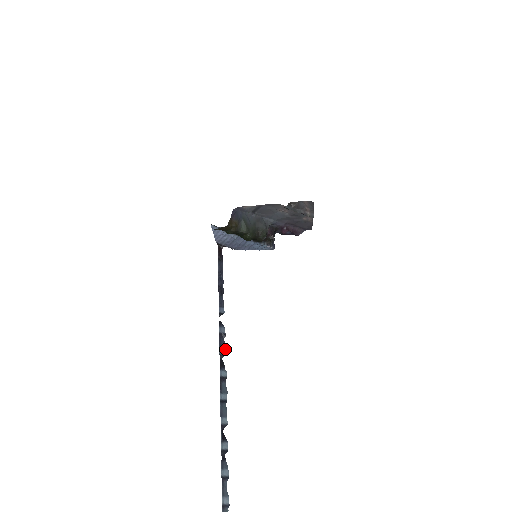
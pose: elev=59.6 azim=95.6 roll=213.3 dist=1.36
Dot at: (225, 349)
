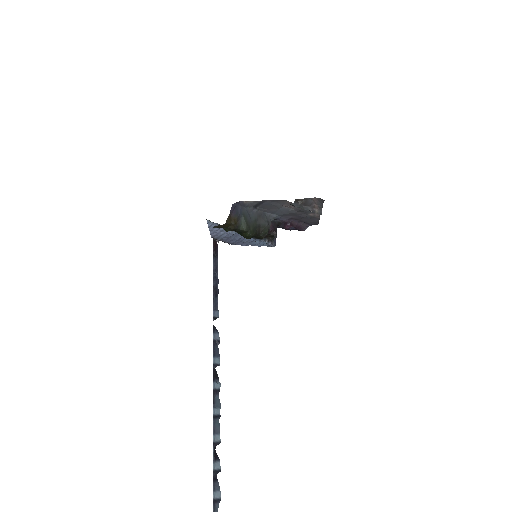
Dot at: (219, 358)
